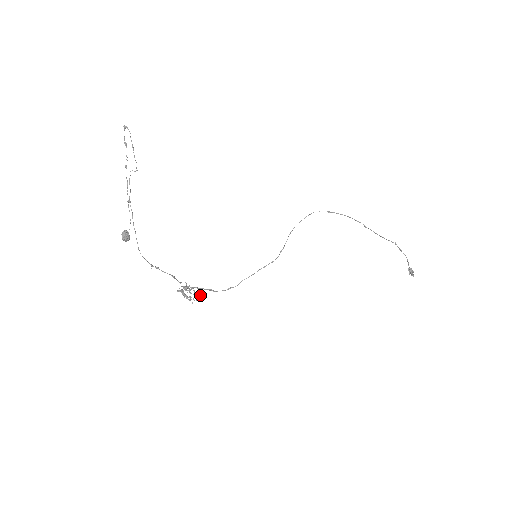
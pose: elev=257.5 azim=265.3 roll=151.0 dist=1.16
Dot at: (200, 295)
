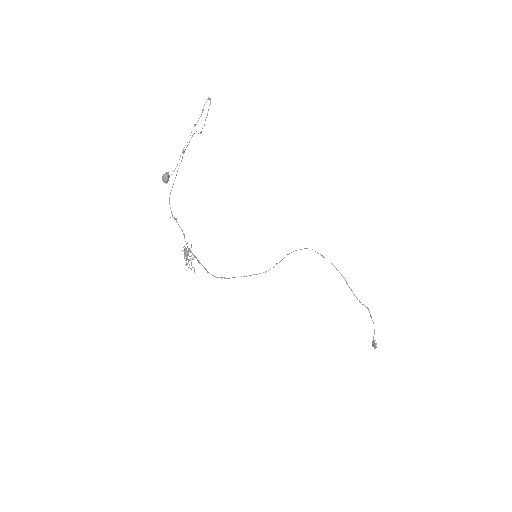
Dot at: occluded
